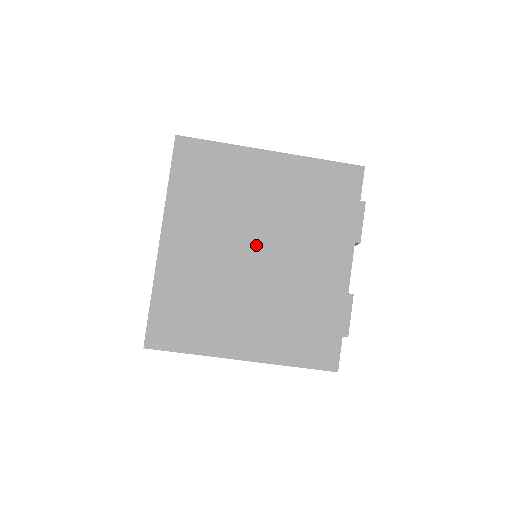
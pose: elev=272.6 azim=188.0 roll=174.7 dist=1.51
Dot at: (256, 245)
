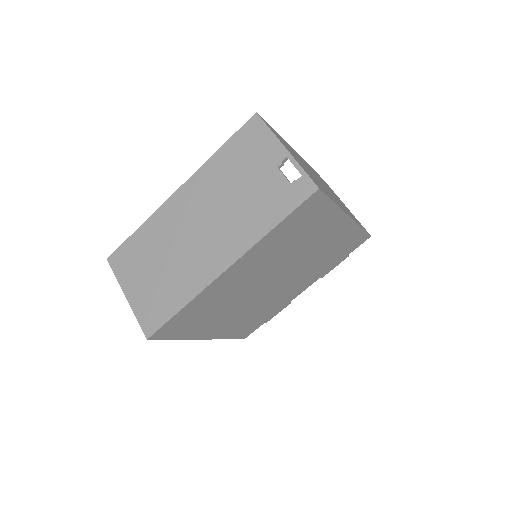
Dot at: (278, 276)
